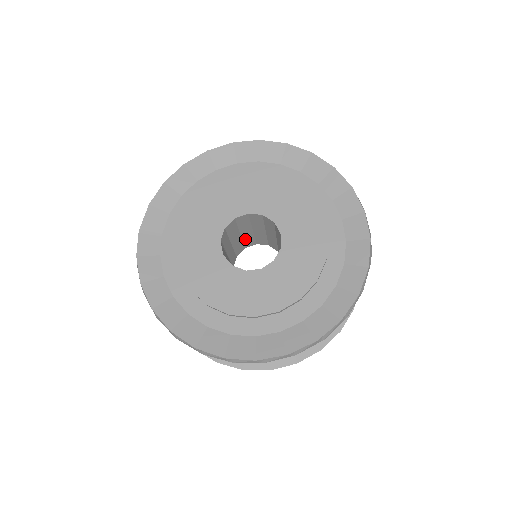
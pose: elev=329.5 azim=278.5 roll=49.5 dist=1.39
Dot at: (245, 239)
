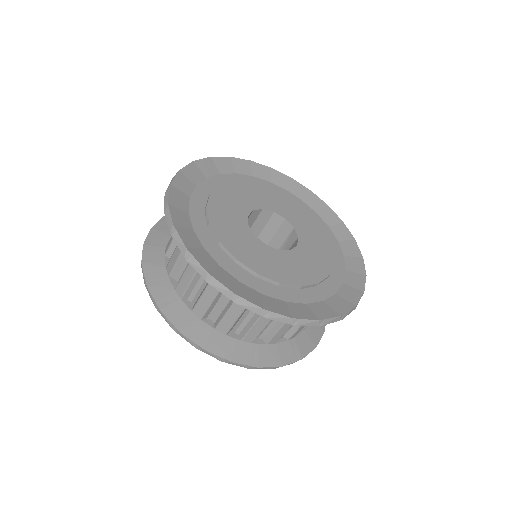
Dot at: occluded
